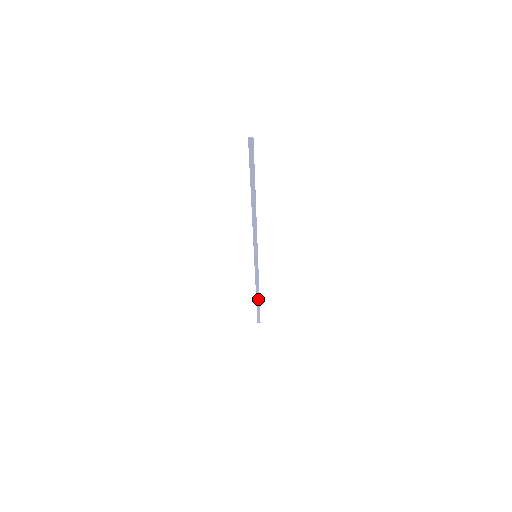
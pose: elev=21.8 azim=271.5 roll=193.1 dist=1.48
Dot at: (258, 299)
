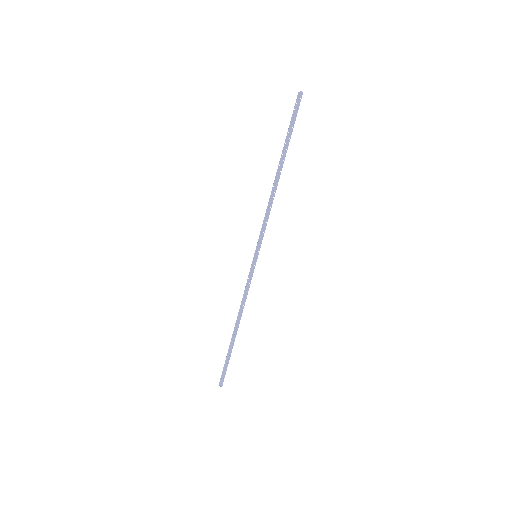
Dot at: (234, 335)
